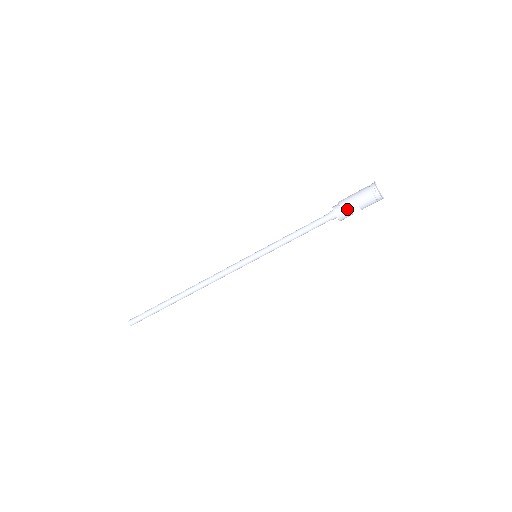
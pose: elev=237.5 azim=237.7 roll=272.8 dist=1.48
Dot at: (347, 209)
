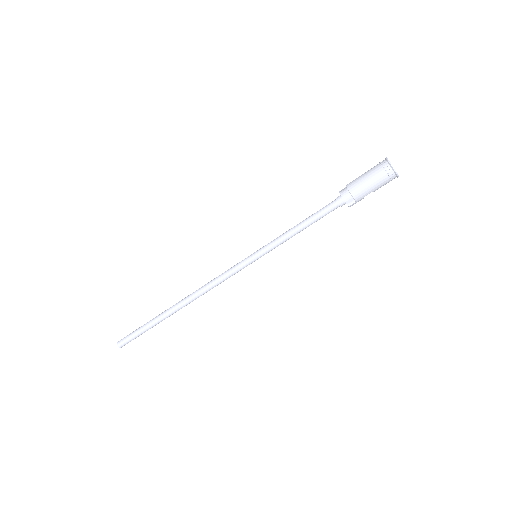
Dot at: (360, 197)
